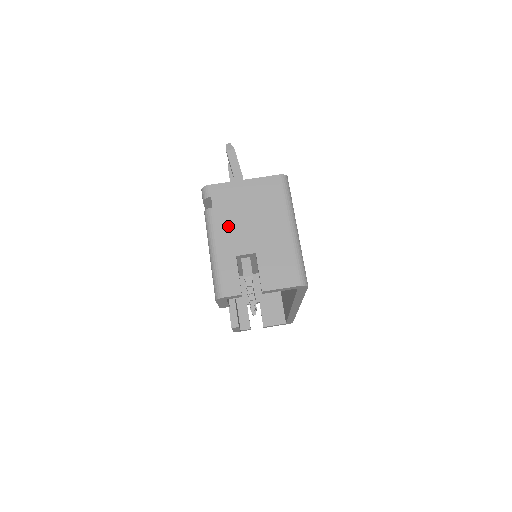
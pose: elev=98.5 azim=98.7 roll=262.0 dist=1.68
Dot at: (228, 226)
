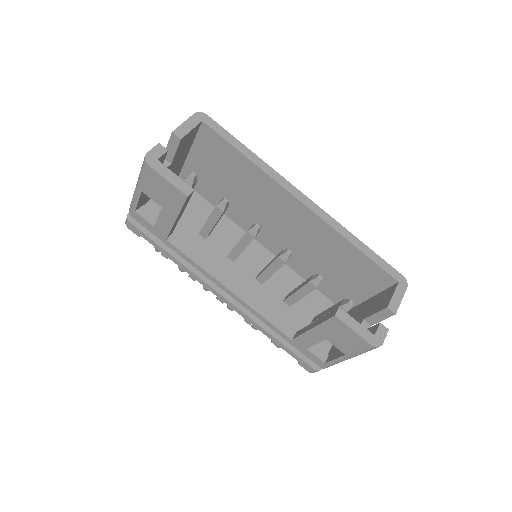
Dot at: occluded
